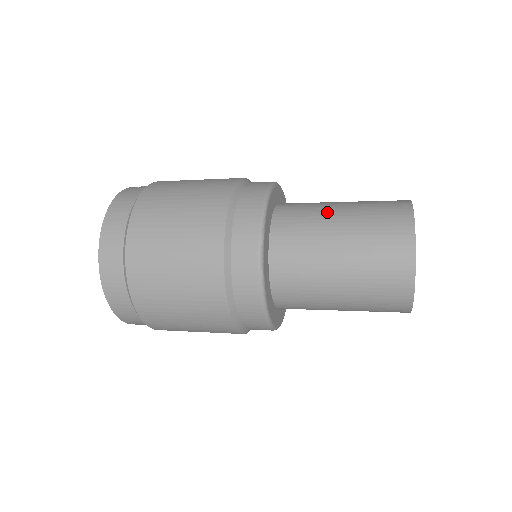
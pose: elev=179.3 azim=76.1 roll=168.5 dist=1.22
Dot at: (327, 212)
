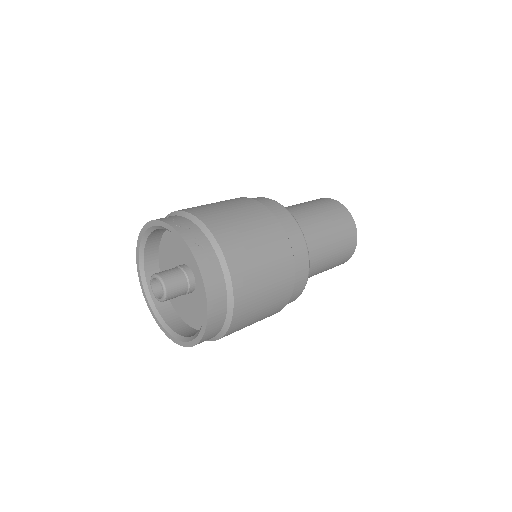
Dot at: (323, 240)
